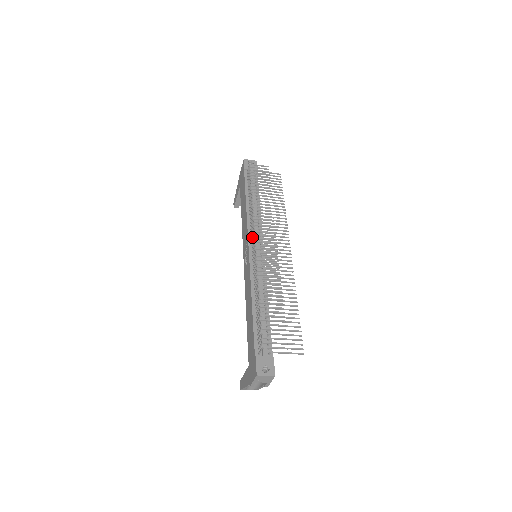
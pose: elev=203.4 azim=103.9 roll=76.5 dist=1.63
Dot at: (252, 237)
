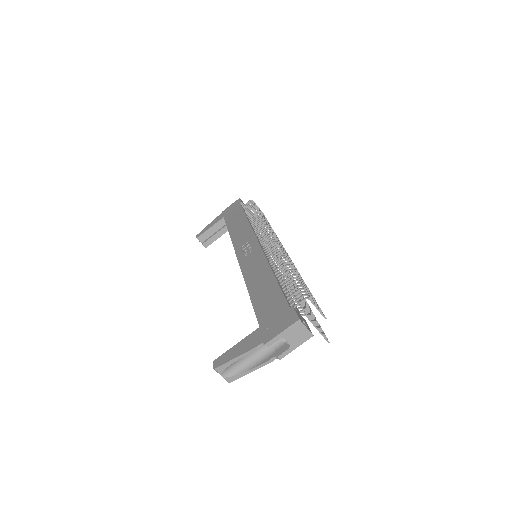
Dot at: (262, 236)
